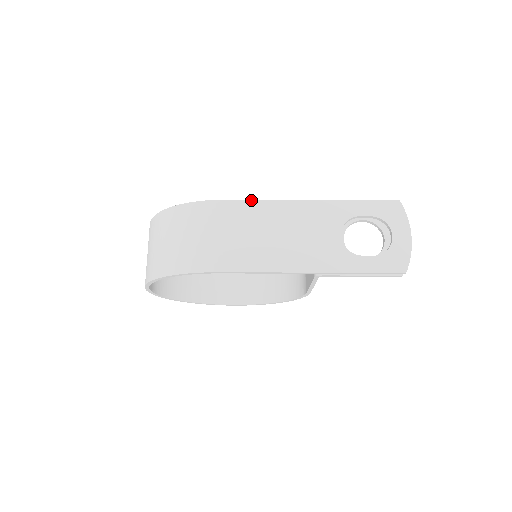
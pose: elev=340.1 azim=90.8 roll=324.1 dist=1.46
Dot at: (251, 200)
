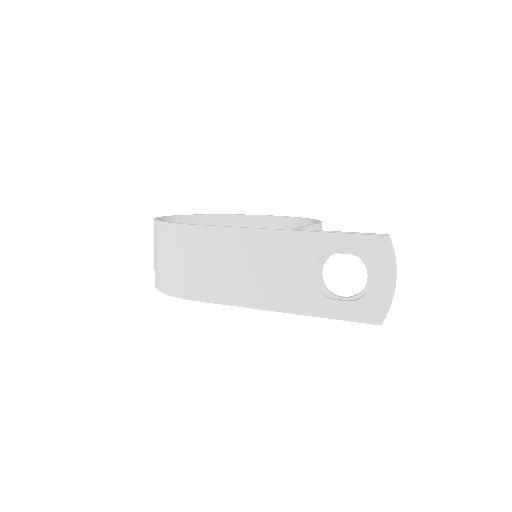
Dot at: (222, 227)
